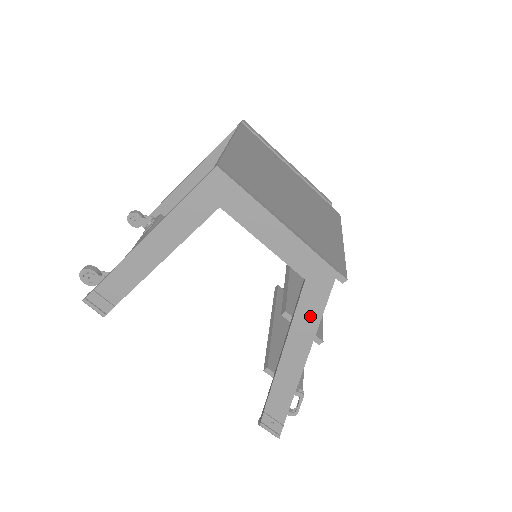
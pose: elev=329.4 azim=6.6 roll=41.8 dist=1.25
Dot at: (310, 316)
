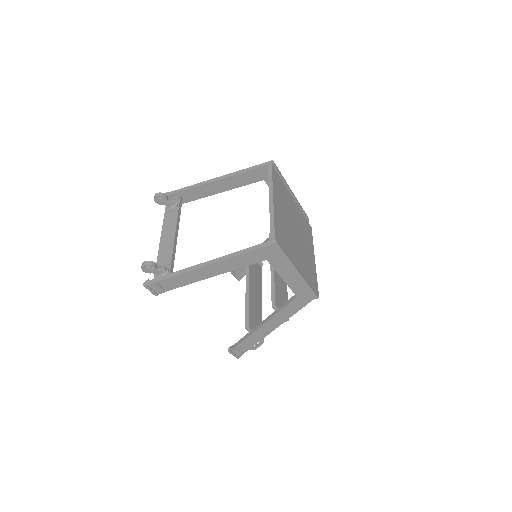
Dot at: (290, 312)
